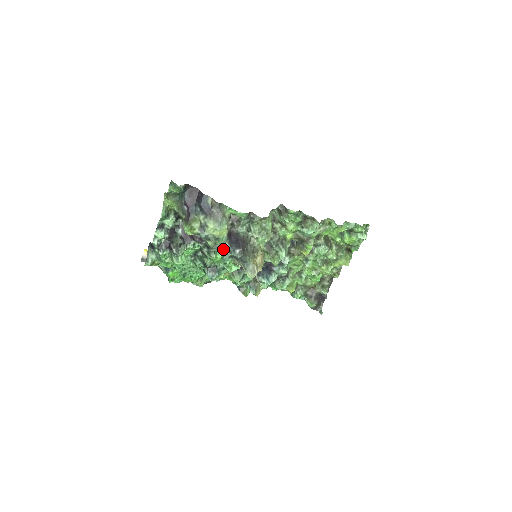
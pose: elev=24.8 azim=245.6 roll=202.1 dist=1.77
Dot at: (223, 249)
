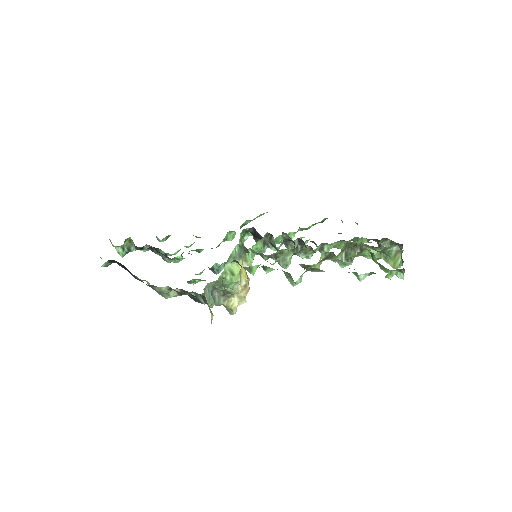
Dot at: occluded
